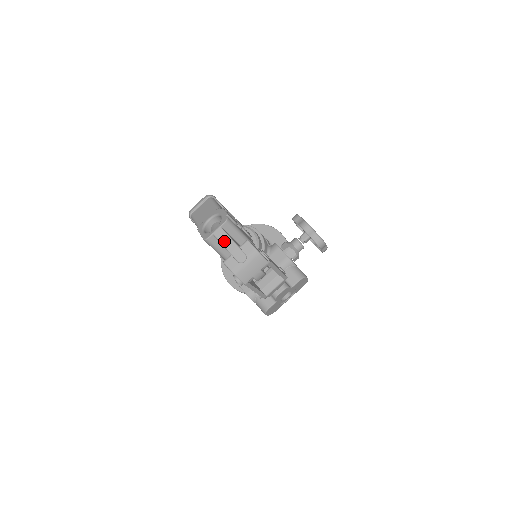
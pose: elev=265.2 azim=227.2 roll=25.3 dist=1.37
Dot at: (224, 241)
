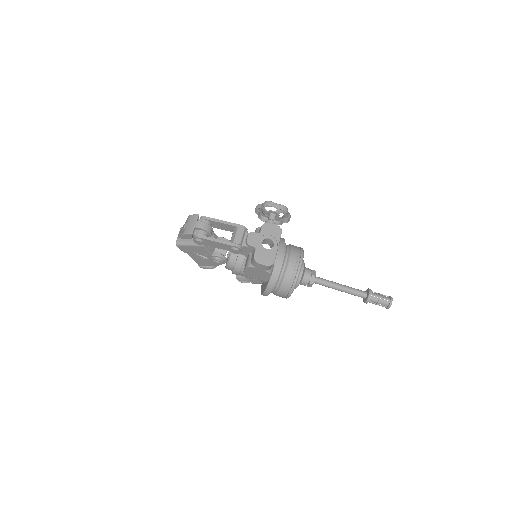
Dot at: (180, 233)
